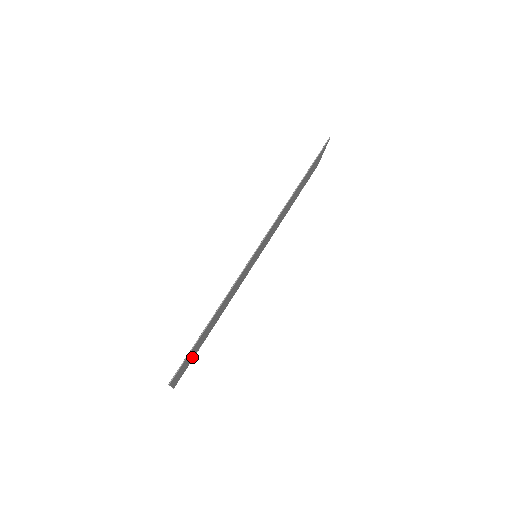
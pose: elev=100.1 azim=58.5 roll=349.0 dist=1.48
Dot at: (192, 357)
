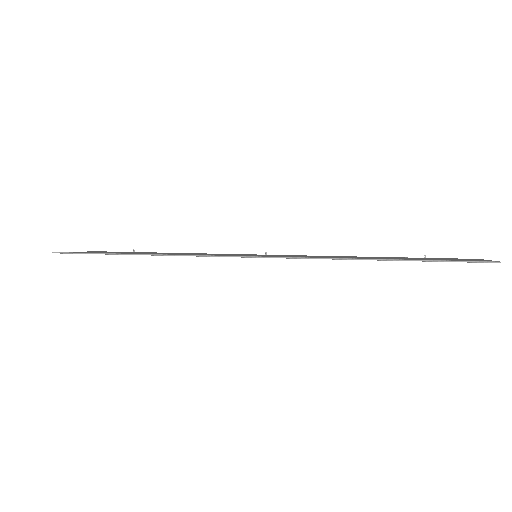
Dot at: occluded
